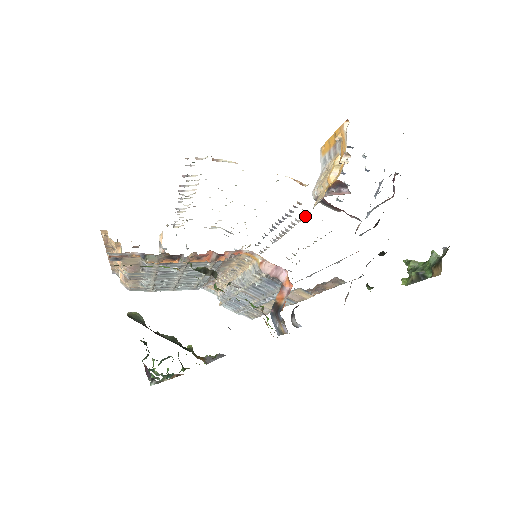
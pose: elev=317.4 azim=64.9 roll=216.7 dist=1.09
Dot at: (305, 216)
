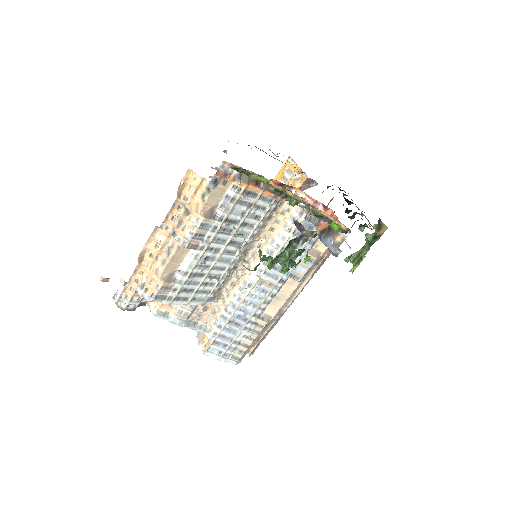
Dot at: occluded
